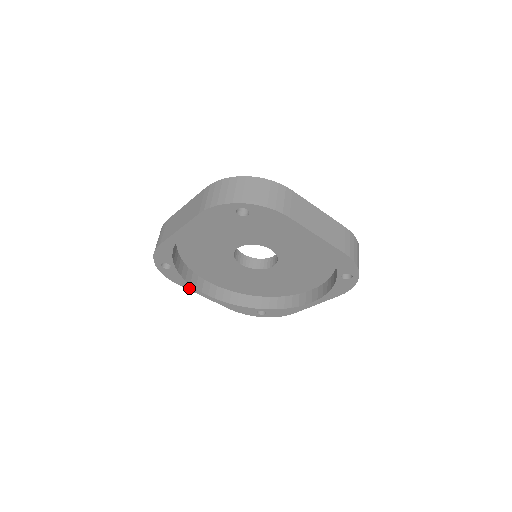
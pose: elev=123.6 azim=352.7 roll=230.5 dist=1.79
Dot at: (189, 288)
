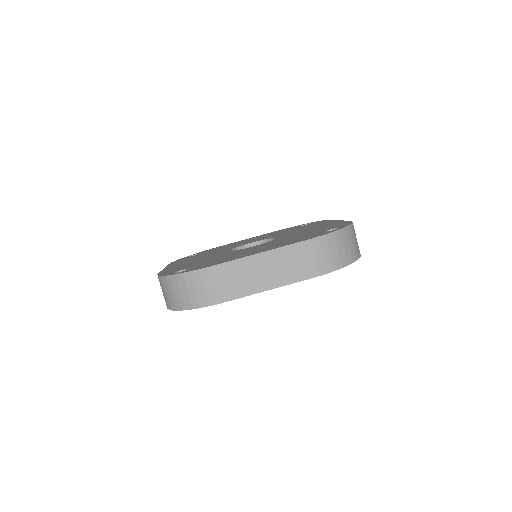
Dot at: occluded
